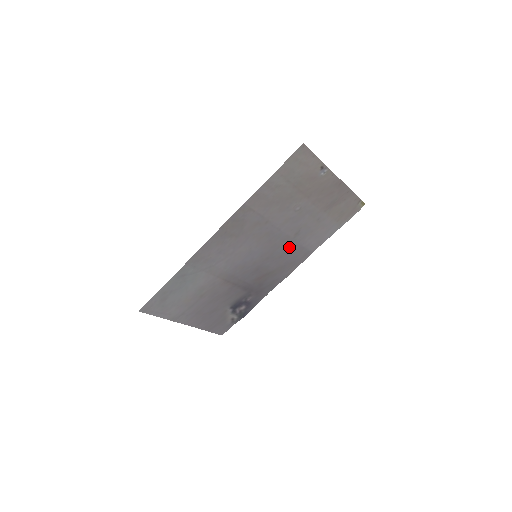
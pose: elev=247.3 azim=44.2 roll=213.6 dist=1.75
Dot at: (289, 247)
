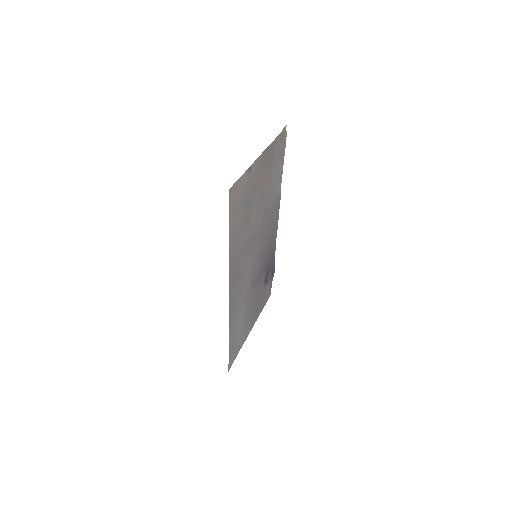
Dot at: (267, 220)
